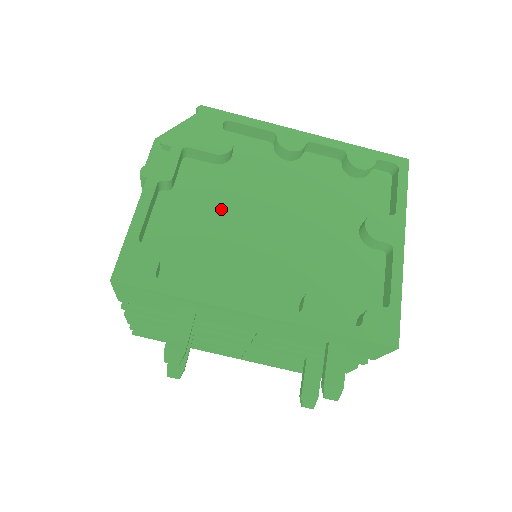
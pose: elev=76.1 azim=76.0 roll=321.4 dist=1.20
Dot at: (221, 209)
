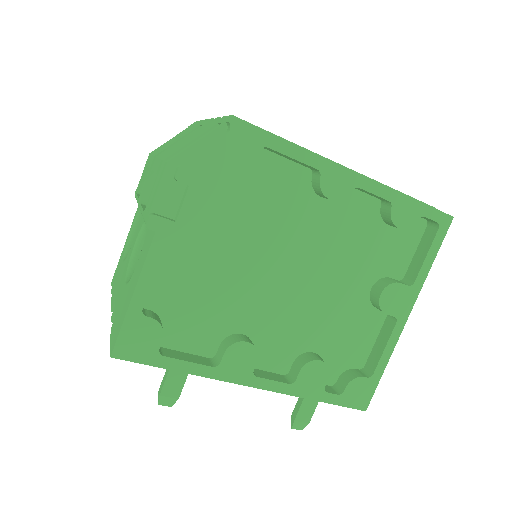
Dot at: (235, 260)
